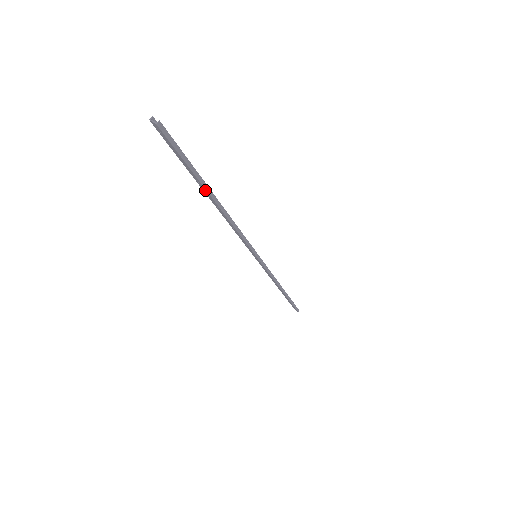
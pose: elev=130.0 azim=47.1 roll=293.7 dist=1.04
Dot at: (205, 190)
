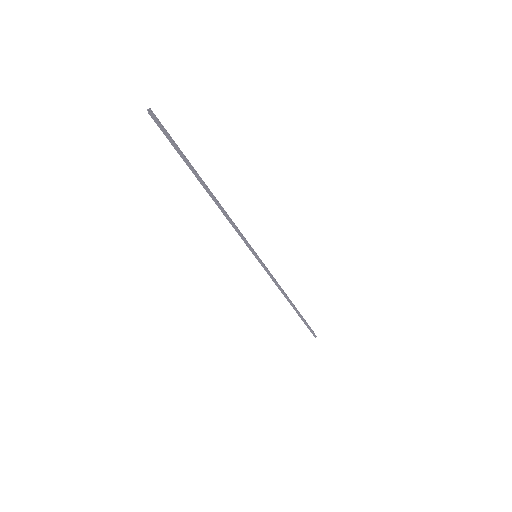
Dot at: (196, 176)
